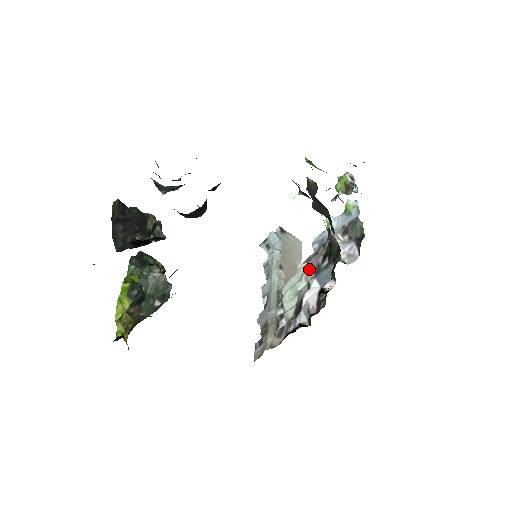
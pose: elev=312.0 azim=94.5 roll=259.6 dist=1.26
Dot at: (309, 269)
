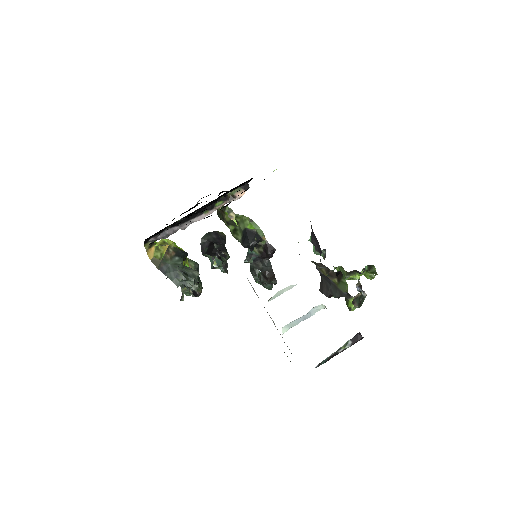
Dot at: occluded
